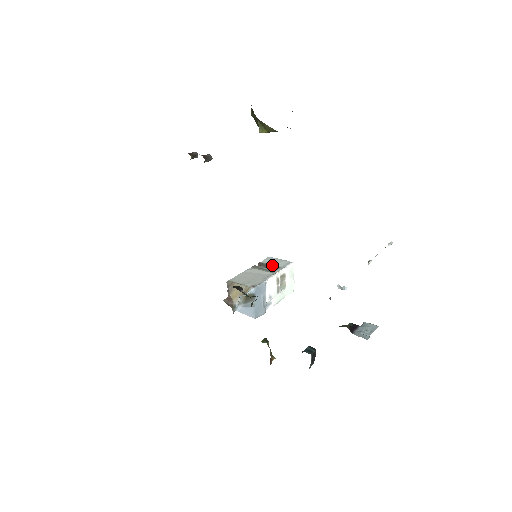
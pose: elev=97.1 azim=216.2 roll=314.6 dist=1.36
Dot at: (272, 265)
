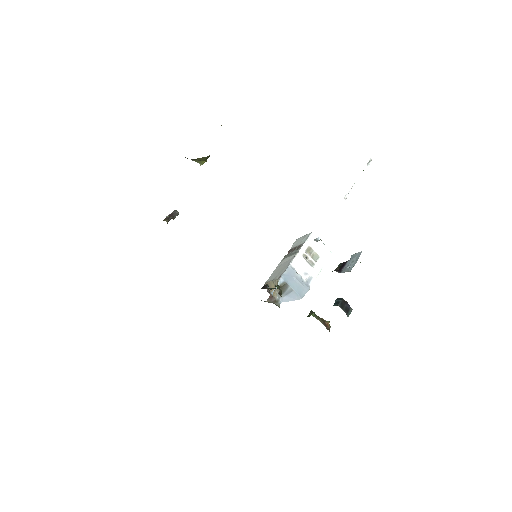
Dot at: (297, 246)
